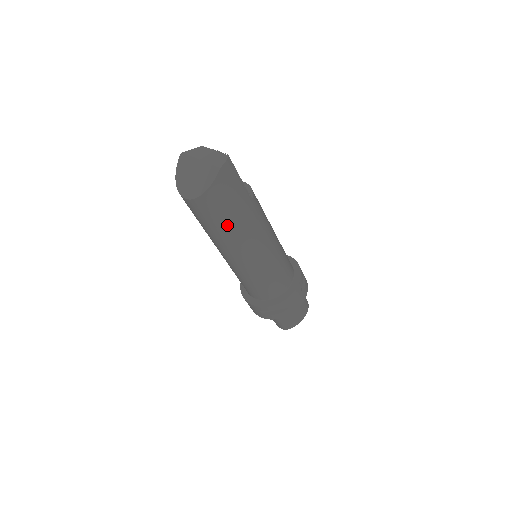
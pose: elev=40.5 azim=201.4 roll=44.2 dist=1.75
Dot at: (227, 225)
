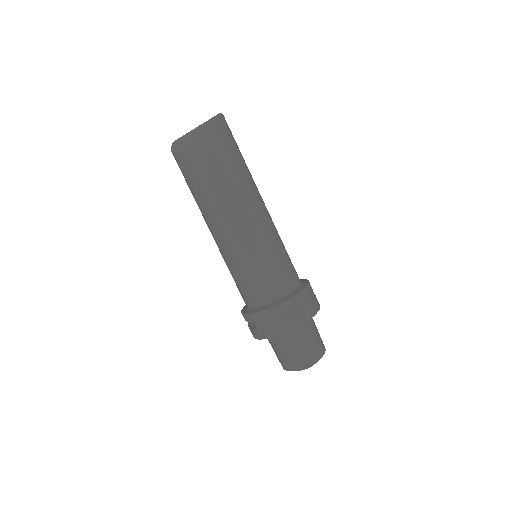
Dot at: (231, 173)
